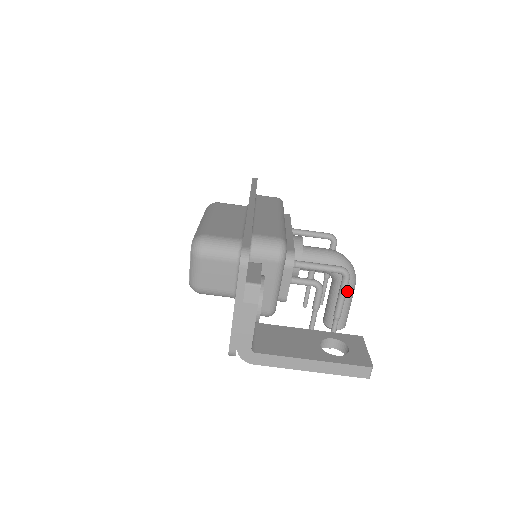
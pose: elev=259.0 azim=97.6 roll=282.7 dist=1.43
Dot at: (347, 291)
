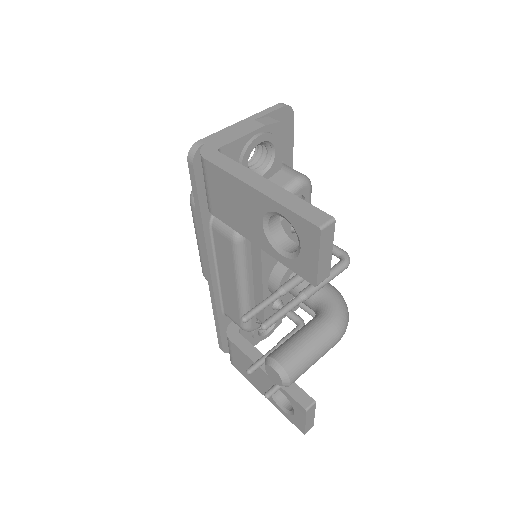
Dot at: (326, 325)
